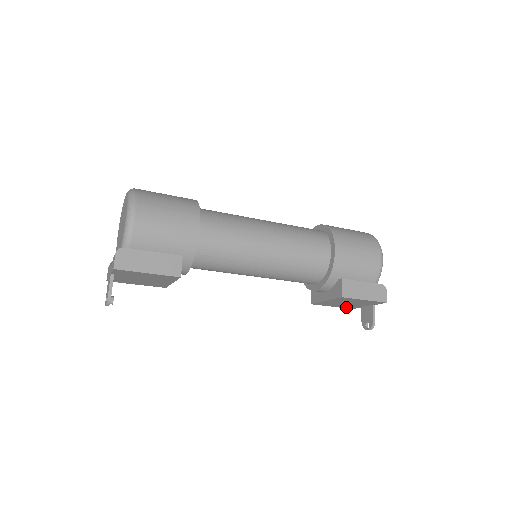
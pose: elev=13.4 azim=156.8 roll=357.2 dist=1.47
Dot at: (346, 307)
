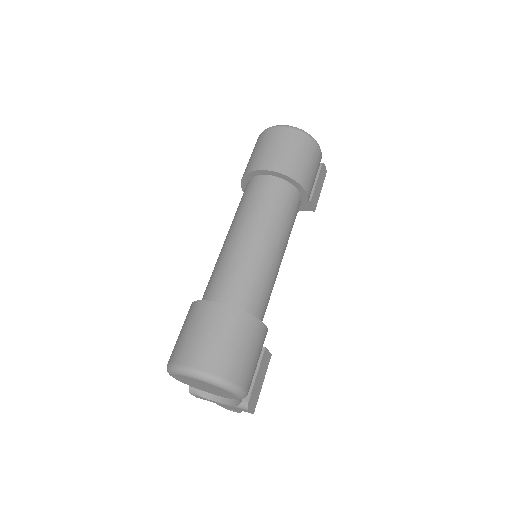
Dot at: occluded
